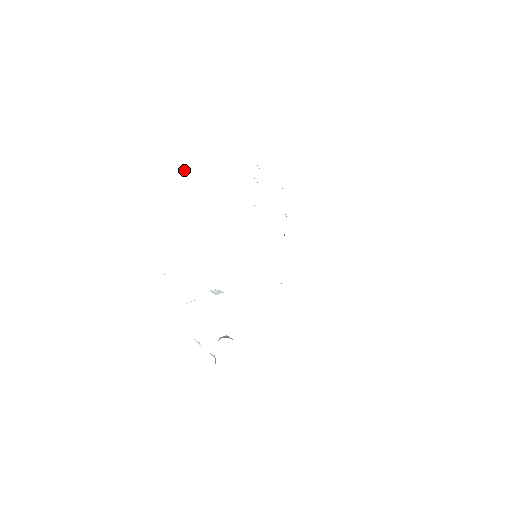
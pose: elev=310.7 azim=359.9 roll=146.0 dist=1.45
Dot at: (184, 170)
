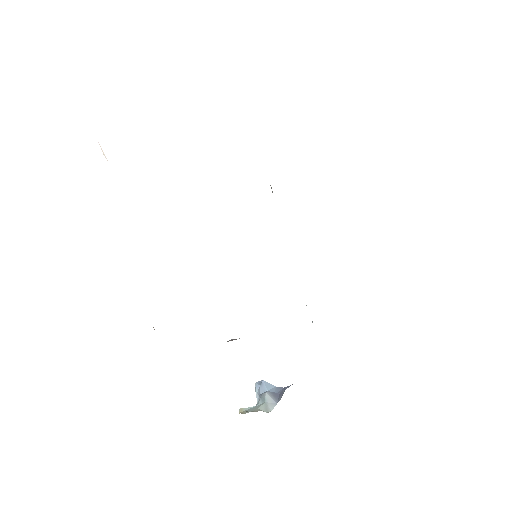
Dot at: occluded
